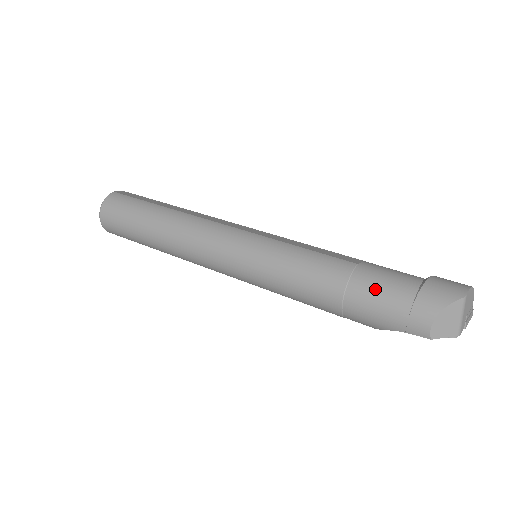
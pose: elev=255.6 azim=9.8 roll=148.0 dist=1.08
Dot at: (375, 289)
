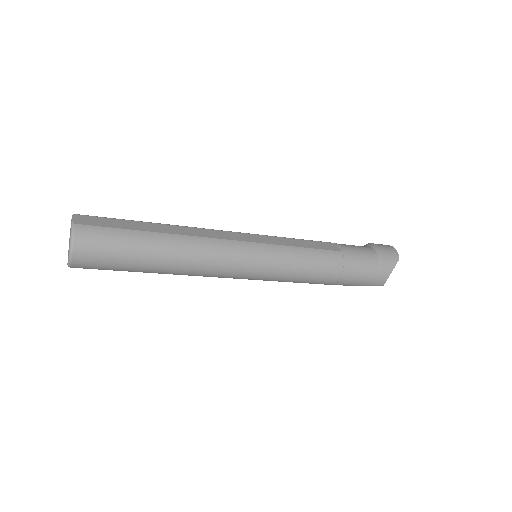
Dot at: (359, 268)
